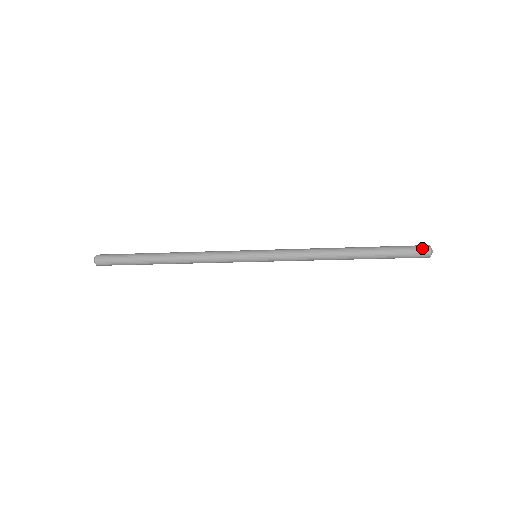
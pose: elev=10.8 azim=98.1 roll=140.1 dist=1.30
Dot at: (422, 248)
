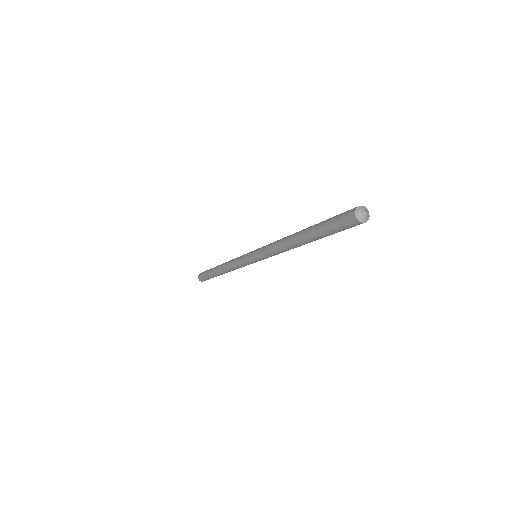
Dot at: (348, 214)
